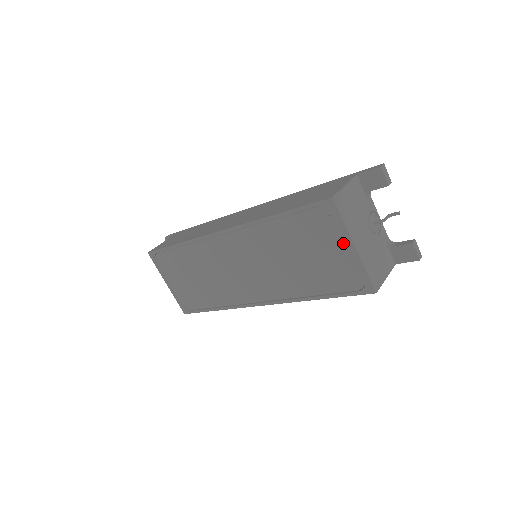
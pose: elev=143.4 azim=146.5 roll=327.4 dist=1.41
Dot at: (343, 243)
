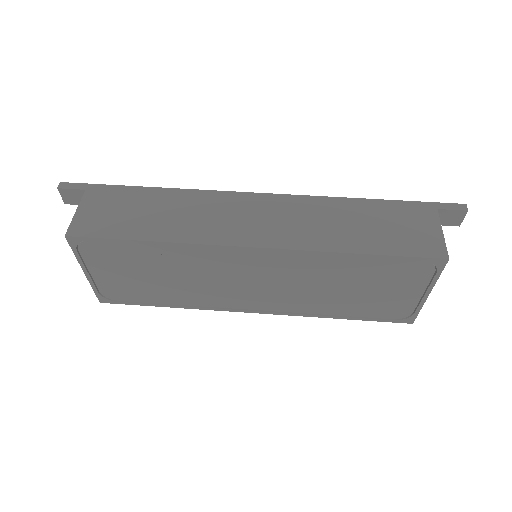
Dot at: (418, 290)
